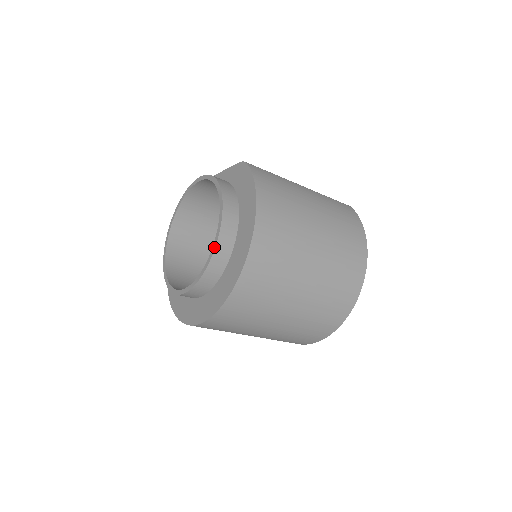
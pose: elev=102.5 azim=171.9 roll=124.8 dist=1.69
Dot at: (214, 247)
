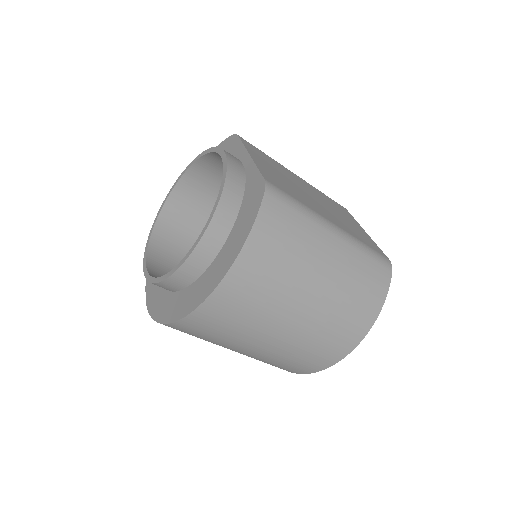
Dot at: (173, 271)
